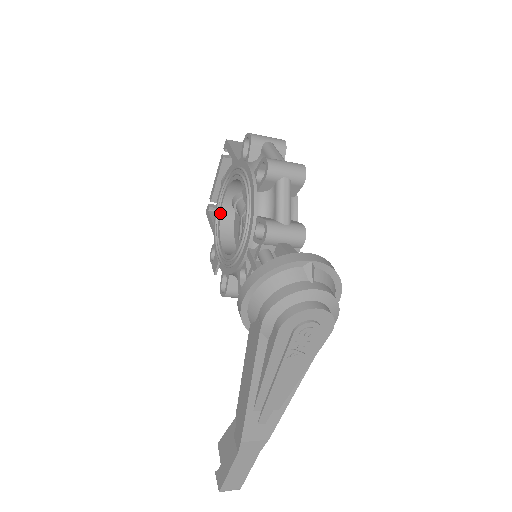
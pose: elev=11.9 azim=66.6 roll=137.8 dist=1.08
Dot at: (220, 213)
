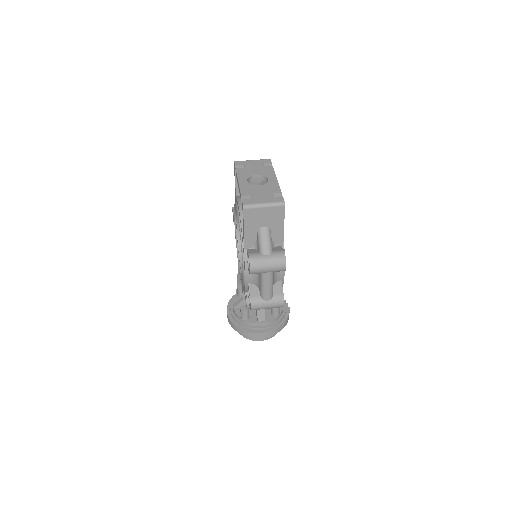
Dot at: occluded
